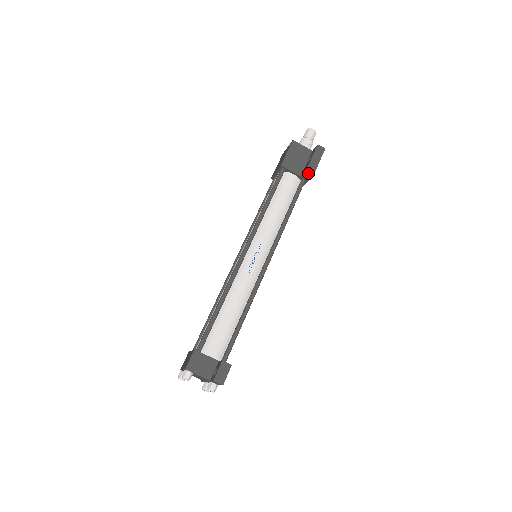
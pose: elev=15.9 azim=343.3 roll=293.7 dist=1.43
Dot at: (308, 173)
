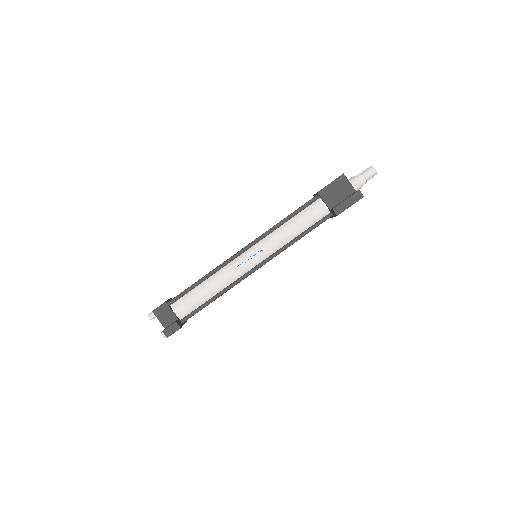
Dot at: (334, 212)
